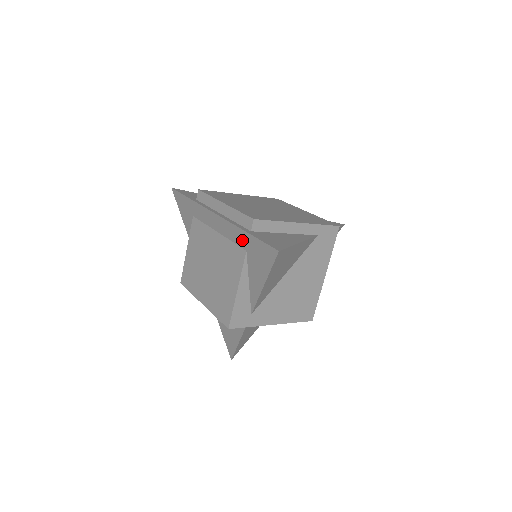
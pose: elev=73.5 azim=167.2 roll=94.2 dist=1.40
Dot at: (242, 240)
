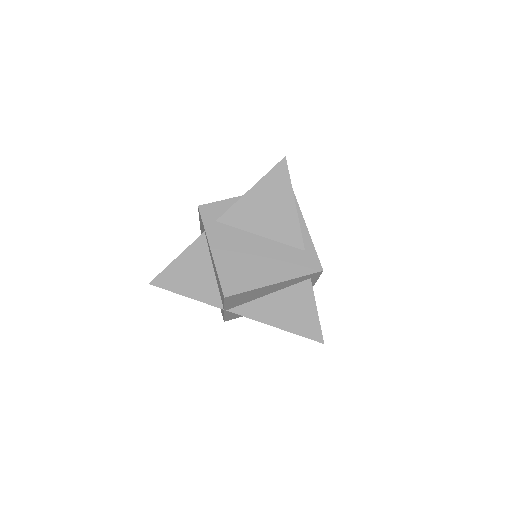
Dot at: occluded
